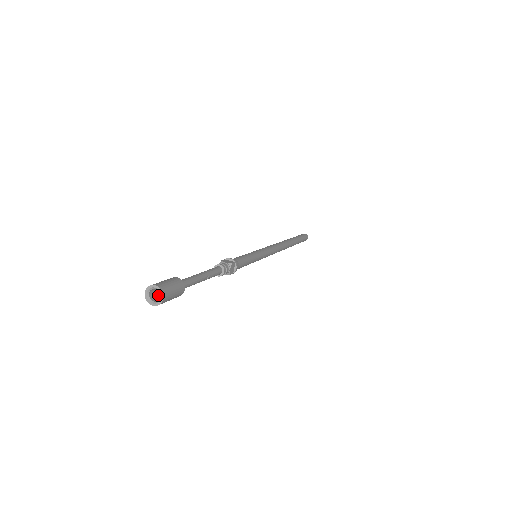
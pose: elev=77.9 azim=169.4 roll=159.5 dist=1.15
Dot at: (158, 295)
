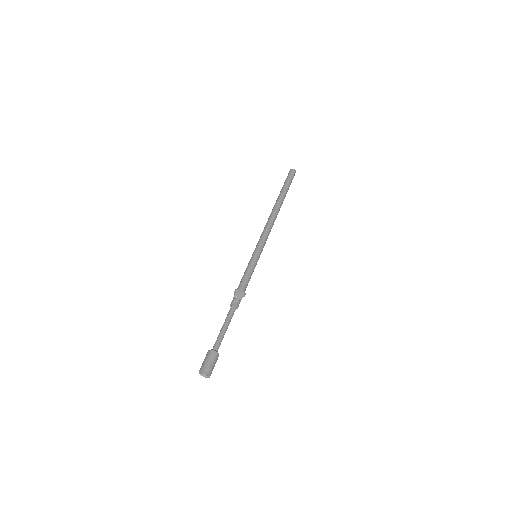
Dot at: occluded
